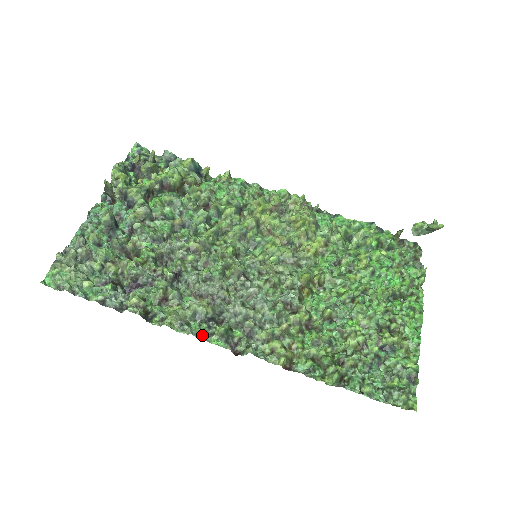
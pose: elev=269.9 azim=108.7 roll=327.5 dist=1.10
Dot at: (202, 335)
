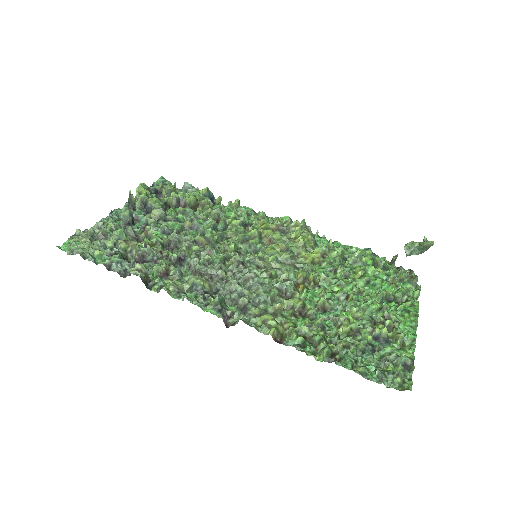
Dot at: (197, 301)
